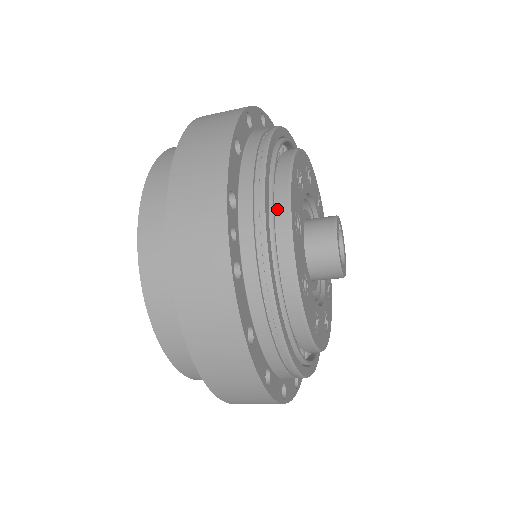
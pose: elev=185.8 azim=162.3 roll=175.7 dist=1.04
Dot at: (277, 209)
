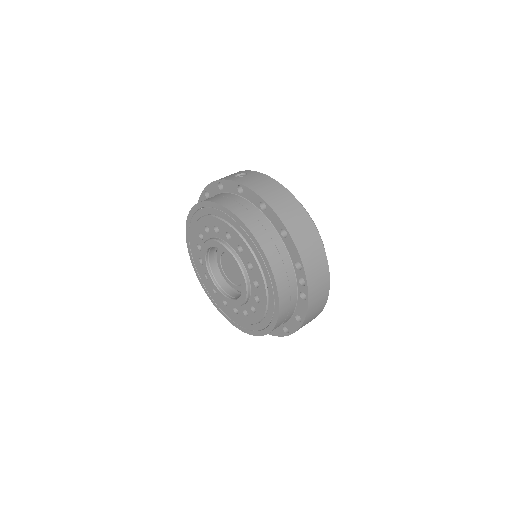
Dot at: occluded
